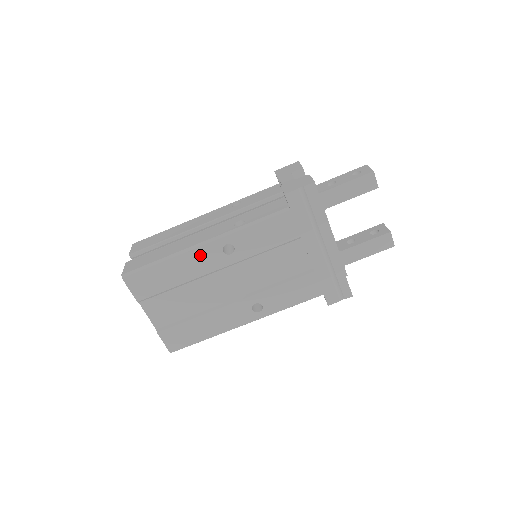
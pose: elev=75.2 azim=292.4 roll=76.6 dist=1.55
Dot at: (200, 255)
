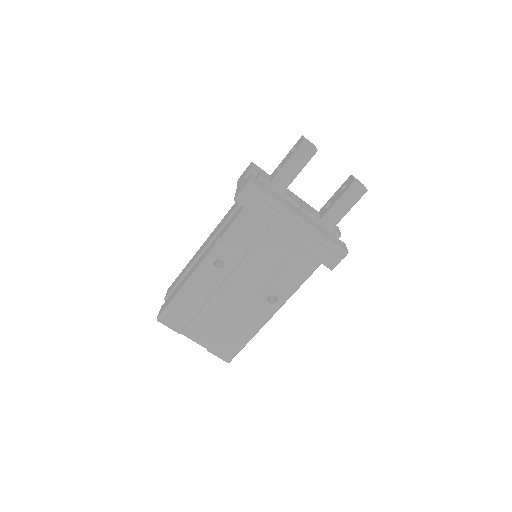
Dot at: (201, 278)
